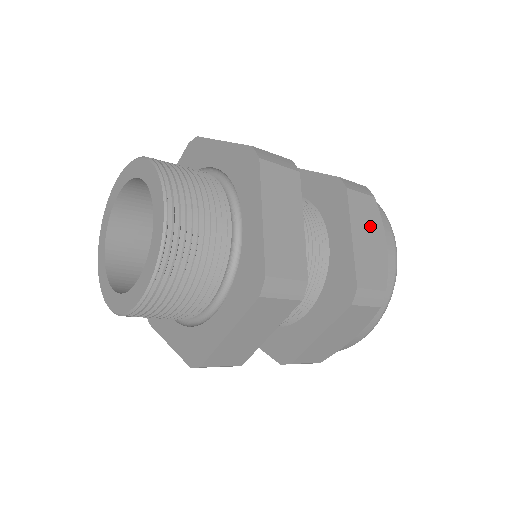
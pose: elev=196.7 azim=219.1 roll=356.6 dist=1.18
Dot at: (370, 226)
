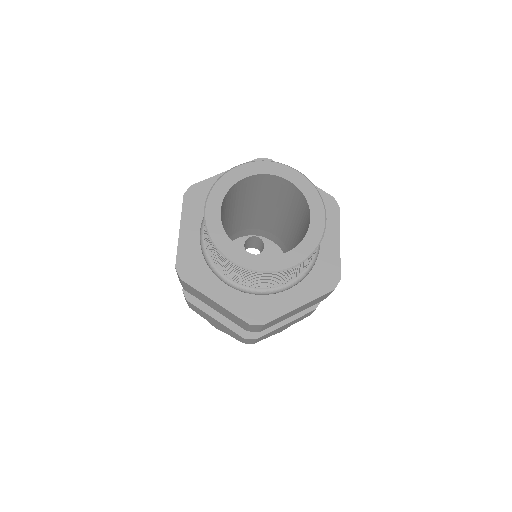
Dot at: occluded
